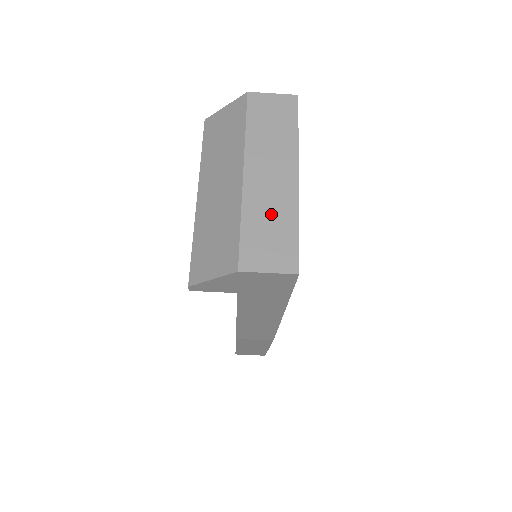
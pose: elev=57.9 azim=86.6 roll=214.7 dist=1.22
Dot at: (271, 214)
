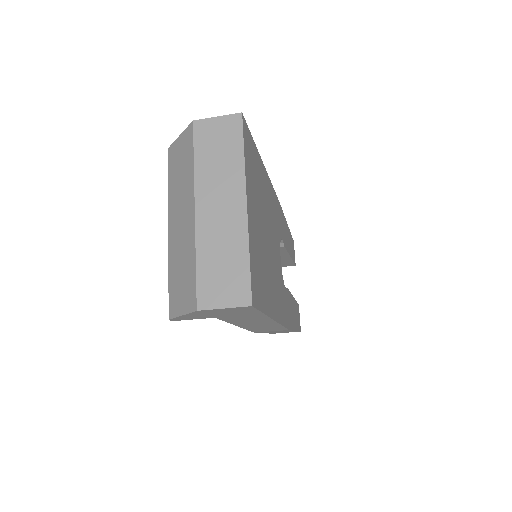
Dot at: (223, 248)
